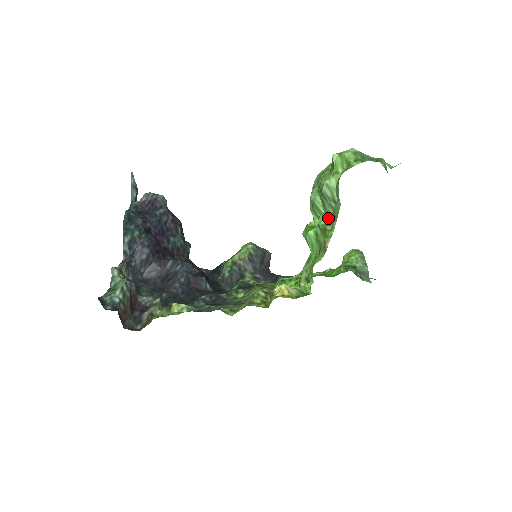
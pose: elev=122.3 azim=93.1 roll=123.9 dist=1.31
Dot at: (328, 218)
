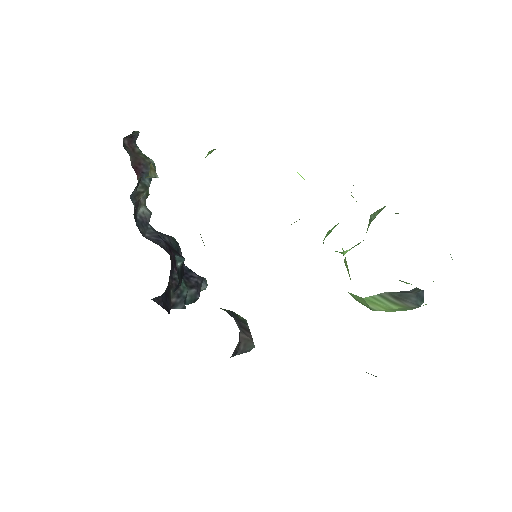
Dot at: occluded
